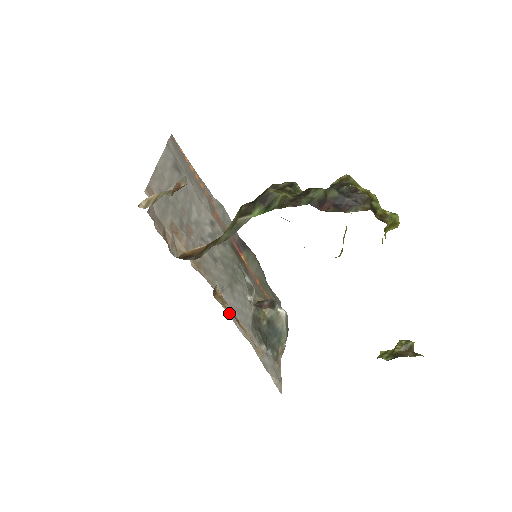
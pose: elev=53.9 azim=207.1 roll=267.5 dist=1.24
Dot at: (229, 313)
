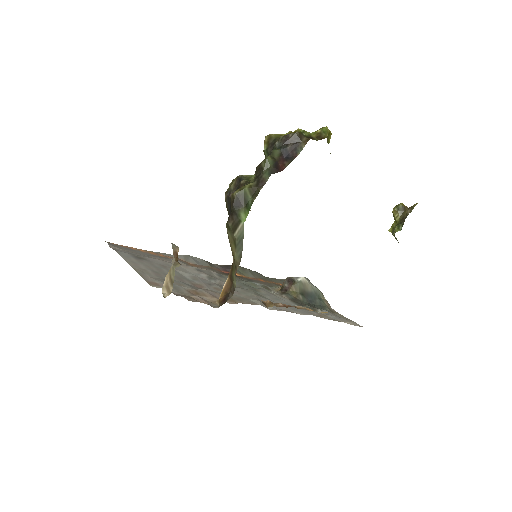
Dot at: (282, 310)
